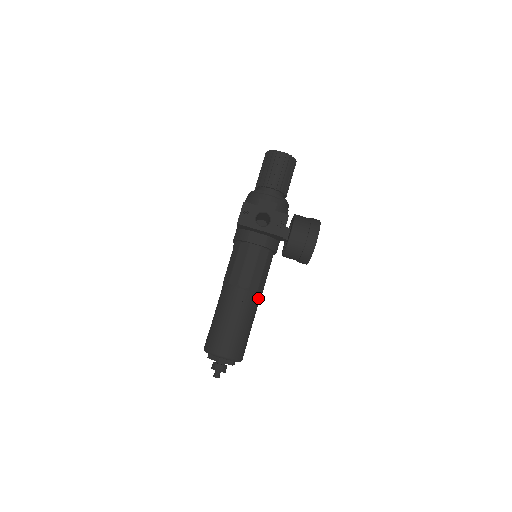
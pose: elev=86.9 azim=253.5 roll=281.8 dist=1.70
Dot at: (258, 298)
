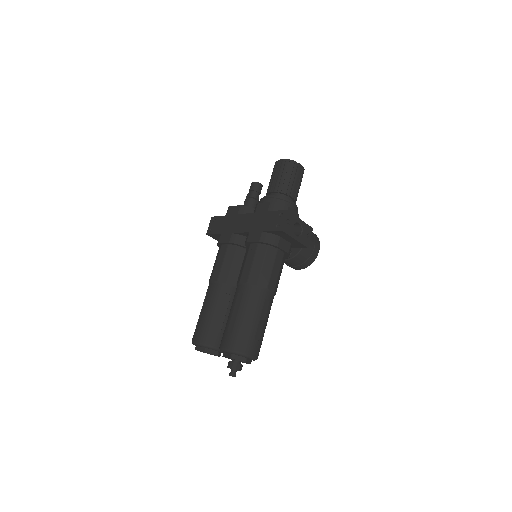
Dot at: occluded
